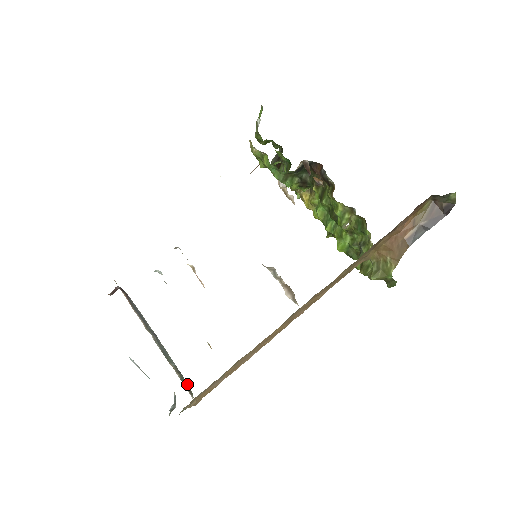
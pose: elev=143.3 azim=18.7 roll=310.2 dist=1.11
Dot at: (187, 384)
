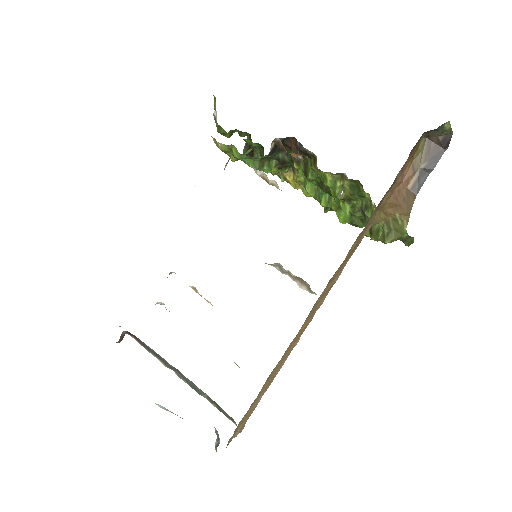
Dot at: occluded
